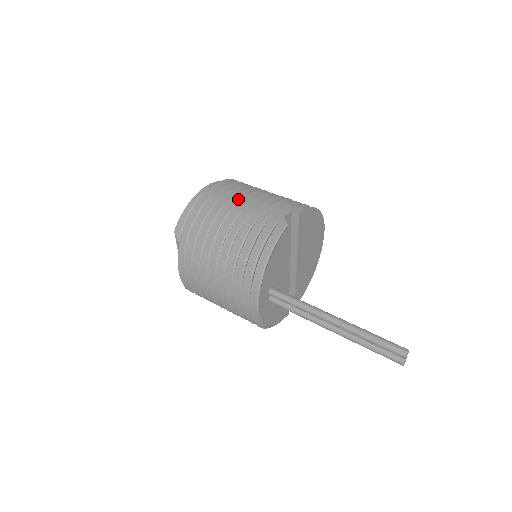
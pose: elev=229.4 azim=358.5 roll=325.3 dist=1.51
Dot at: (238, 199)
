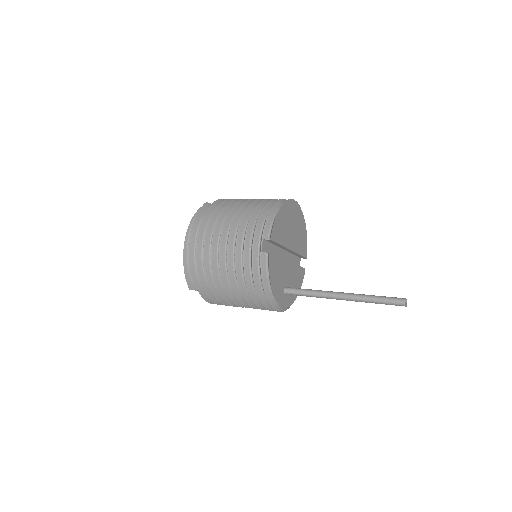
Dot at: (216, 243)
